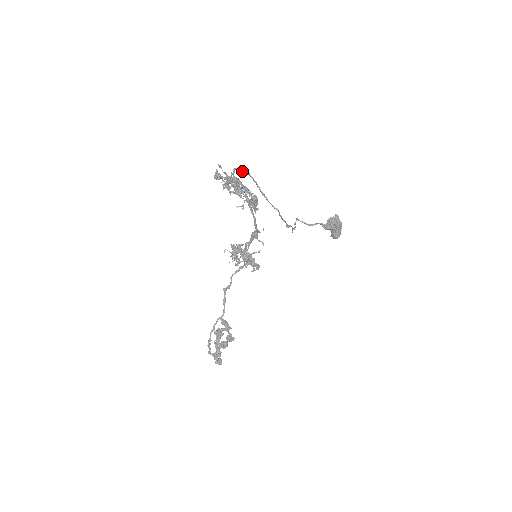
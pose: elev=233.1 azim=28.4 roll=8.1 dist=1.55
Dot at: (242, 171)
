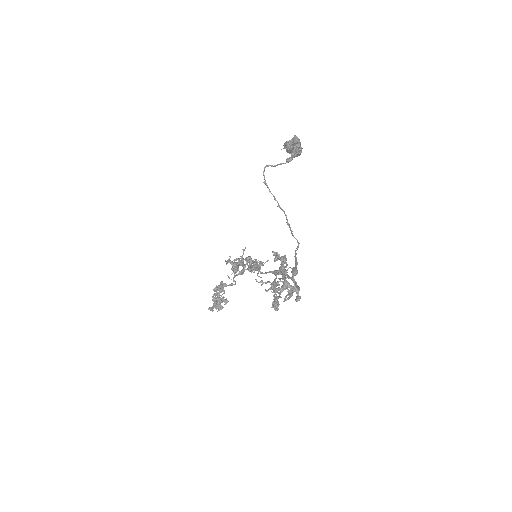
Dot at: occluded
